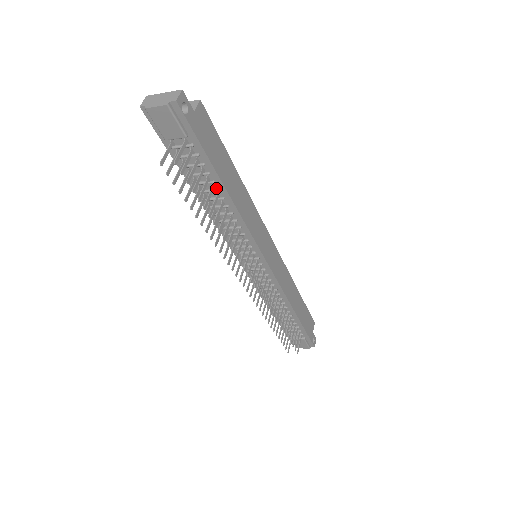
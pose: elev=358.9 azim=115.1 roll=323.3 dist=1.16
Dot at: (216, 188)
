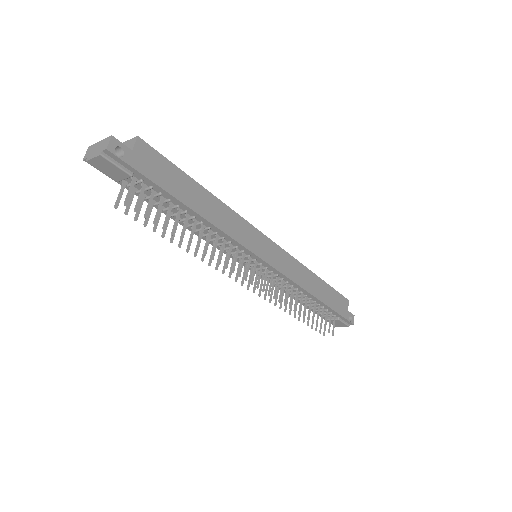
Dot at: (183, 210)
